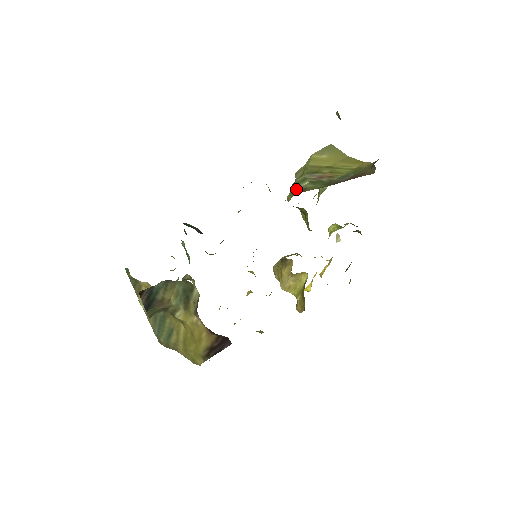
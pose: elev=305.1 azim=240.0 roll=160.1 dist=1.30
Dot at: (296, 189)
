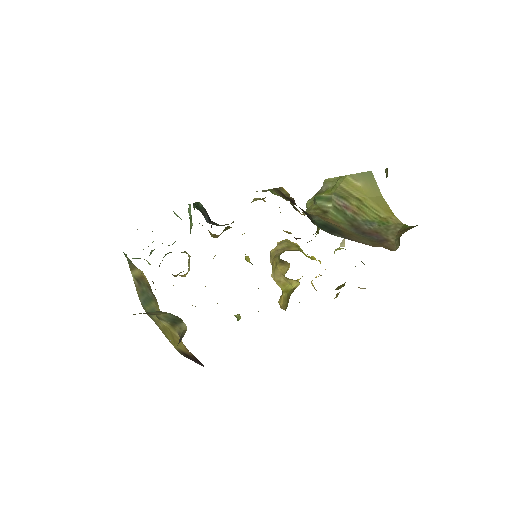
Dot at: (318, 204)
